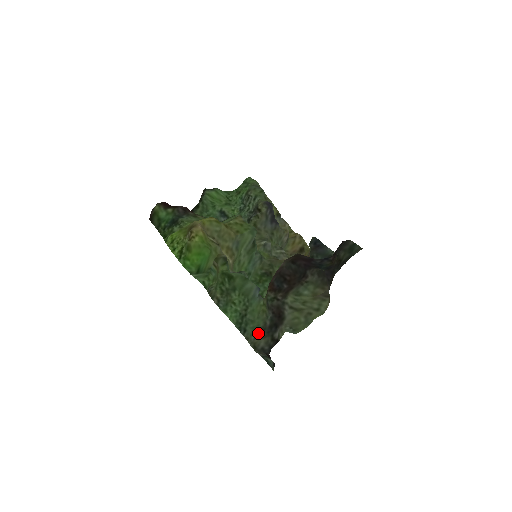
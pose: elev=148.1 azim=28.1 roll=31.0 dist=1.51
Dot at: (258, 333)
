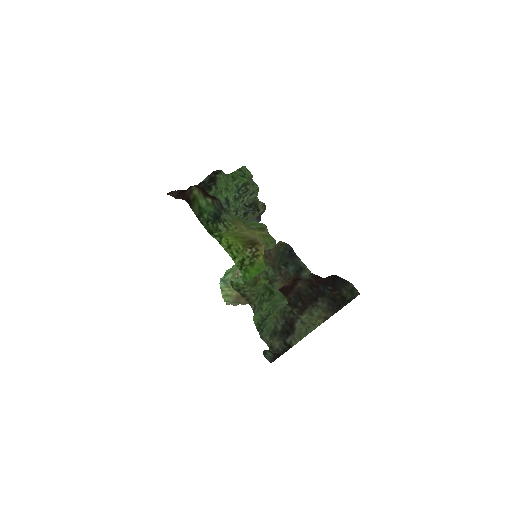
Dot at: (271, 335)
